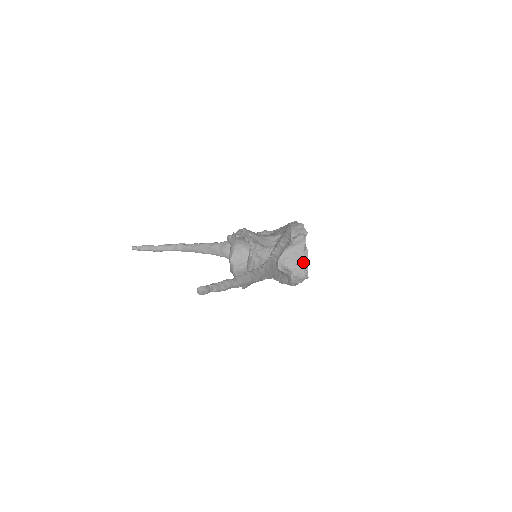
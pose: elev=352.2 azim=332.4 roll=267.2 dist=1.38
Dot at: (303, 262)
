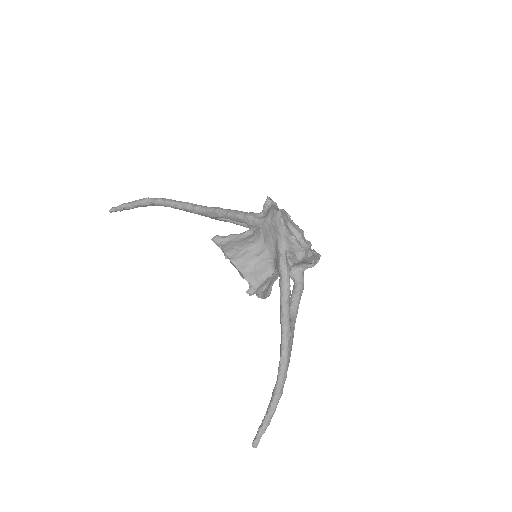
Dot at: (311, 263)
